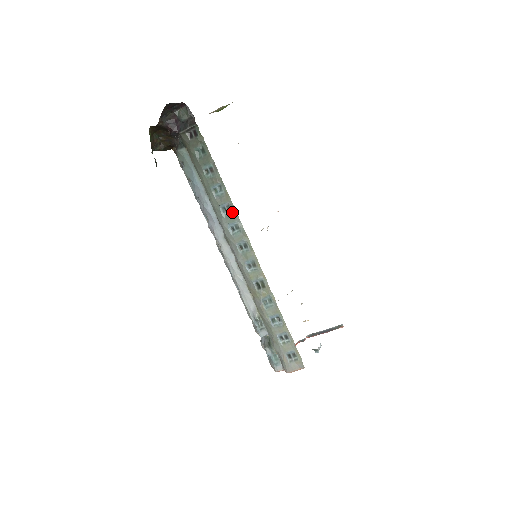
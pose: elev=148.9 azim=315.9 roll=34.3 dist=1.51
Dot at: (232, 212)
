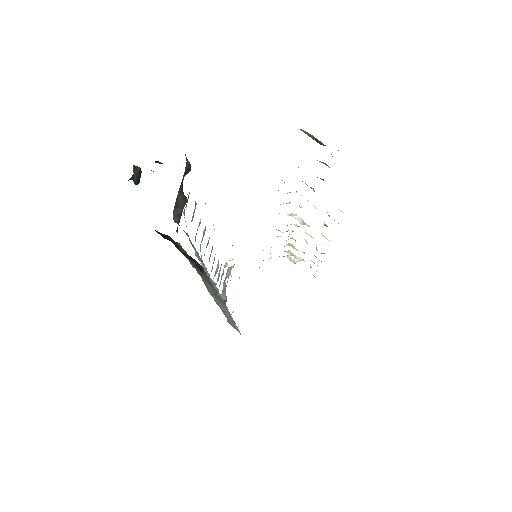
Dot at: (221, 301)
